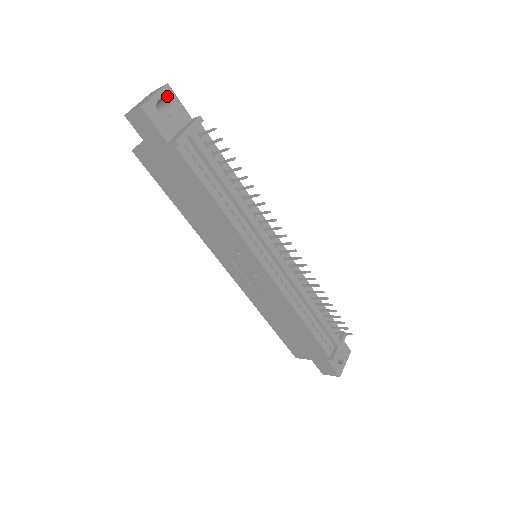
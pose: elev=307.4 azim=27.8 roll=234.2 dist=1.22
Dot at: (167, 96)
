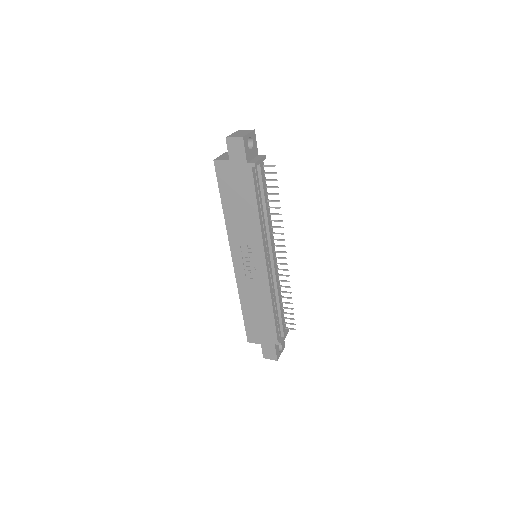
Dot at: (253, 136)
